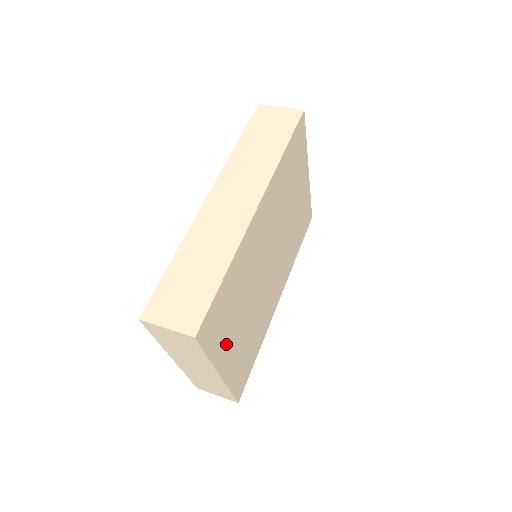
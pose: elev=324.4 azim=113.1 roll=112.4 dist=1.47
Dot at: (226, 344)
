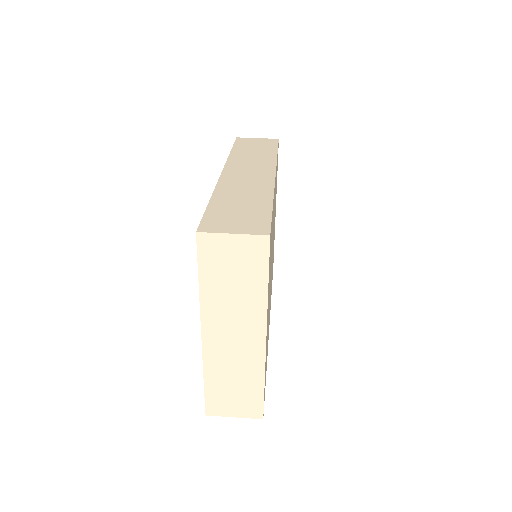
Dot at: (268, 299)
